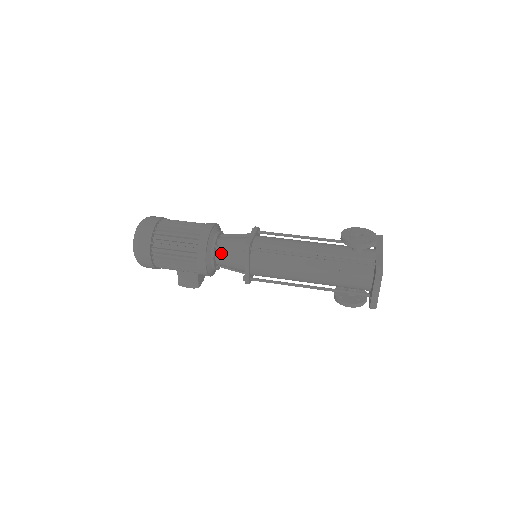
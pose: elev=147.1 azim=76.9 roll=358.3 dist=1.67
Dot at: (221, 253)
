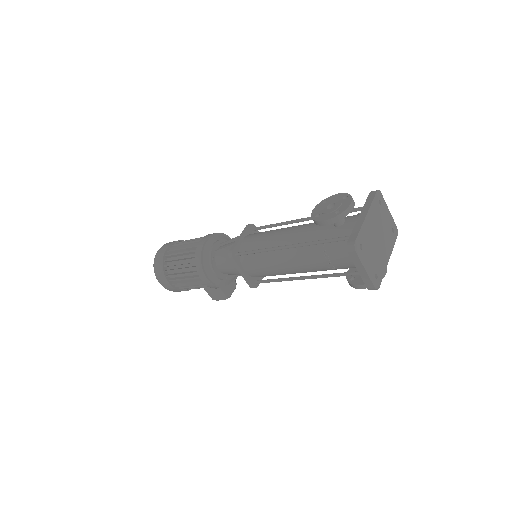
Dot at: (220, 264)
